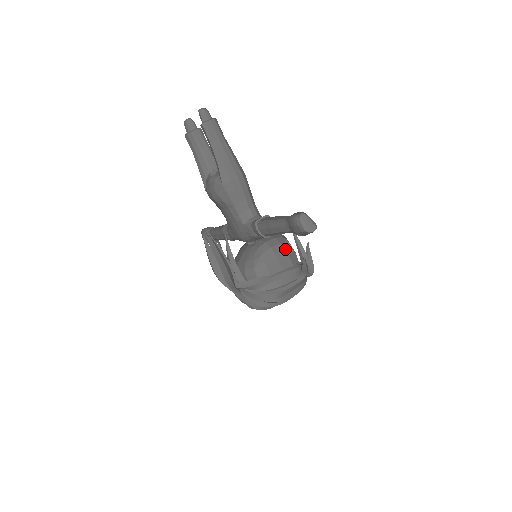
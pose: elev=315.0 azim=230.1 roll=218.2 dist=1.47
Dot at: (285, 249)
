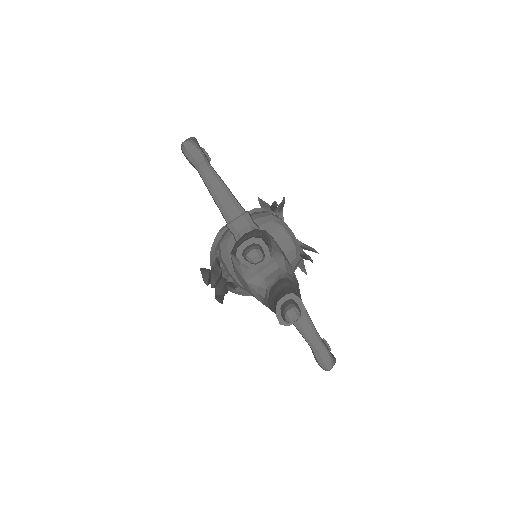
Dot at: occluded
